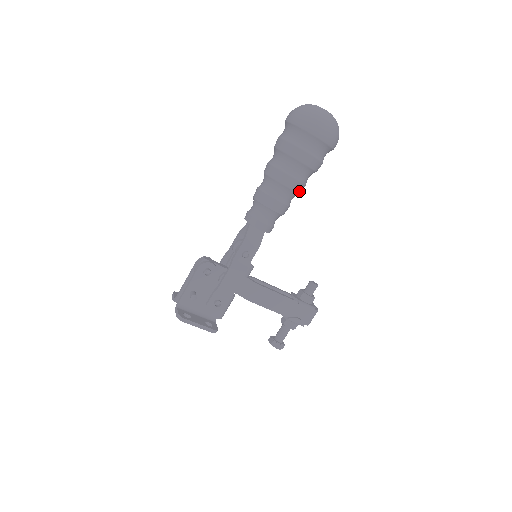
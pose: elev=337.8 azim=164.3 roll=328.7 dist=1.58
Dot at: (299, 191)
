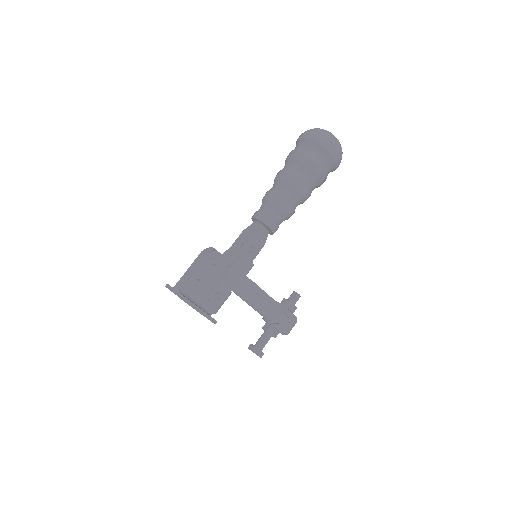
Dot at: (305, 199)
